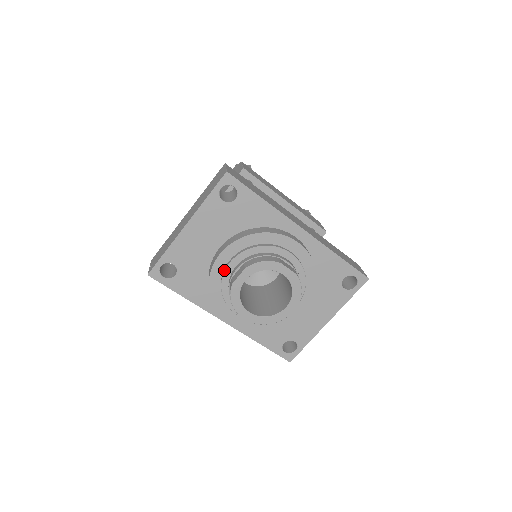
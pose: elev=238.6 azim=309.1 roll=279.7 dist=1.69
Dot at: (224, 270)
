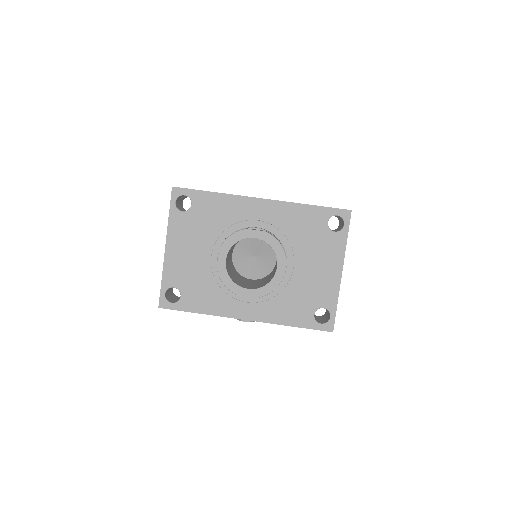
Dot at: (211, 266)
